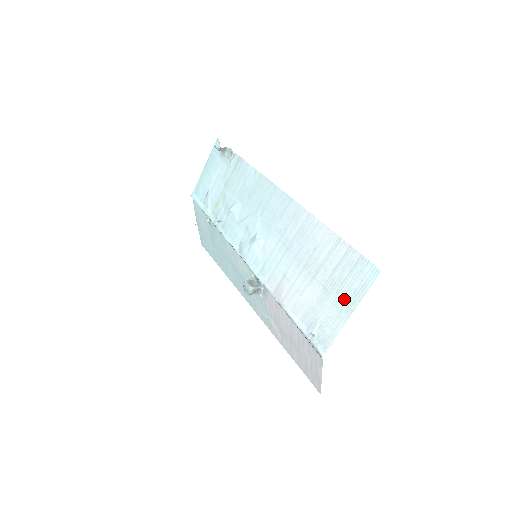
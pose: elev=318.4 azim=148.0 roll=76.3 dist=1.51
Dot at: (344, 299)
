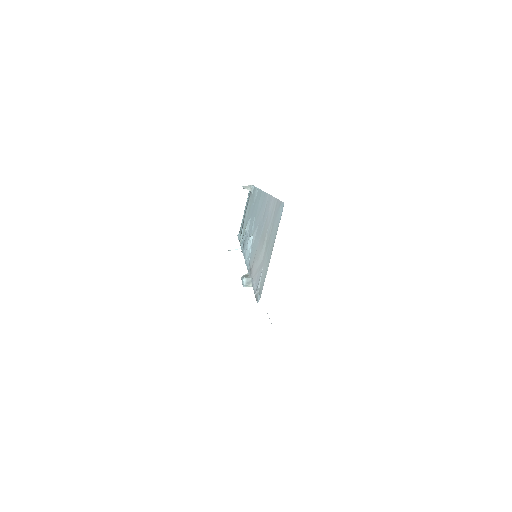
Dot at: (271, 244)
